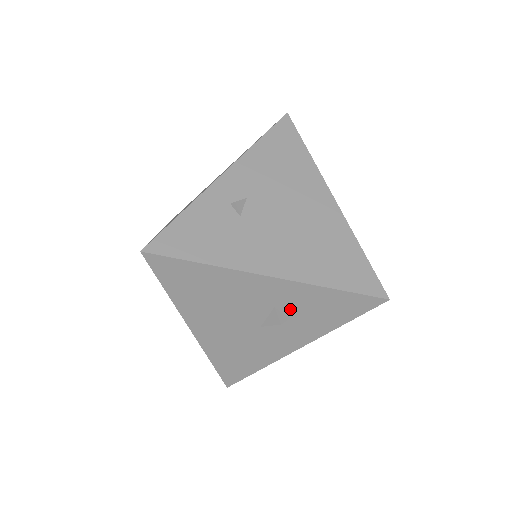
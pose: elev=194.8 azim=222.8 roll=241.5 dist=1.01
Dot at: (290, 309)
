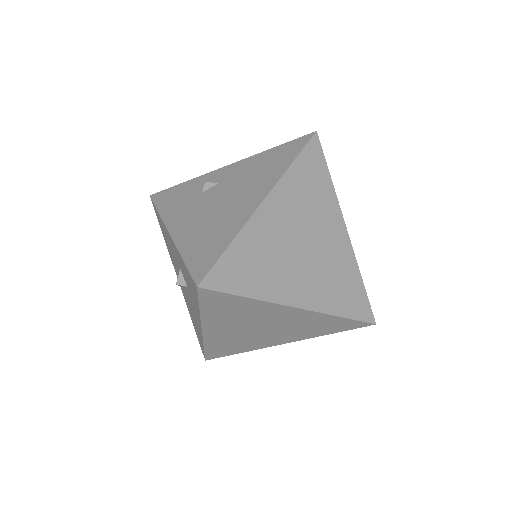
Dot at: (184, 275)
